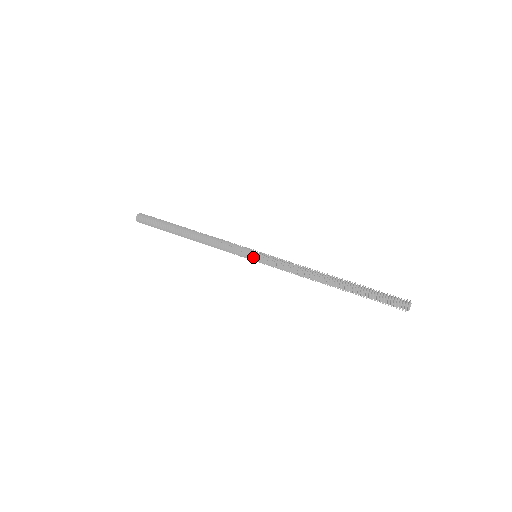
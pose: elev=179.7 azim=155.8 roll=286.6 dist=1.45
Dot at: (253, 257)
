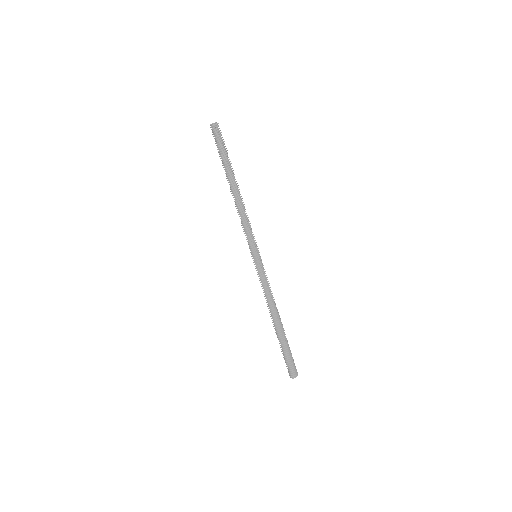
Dot at: (254, 256)
